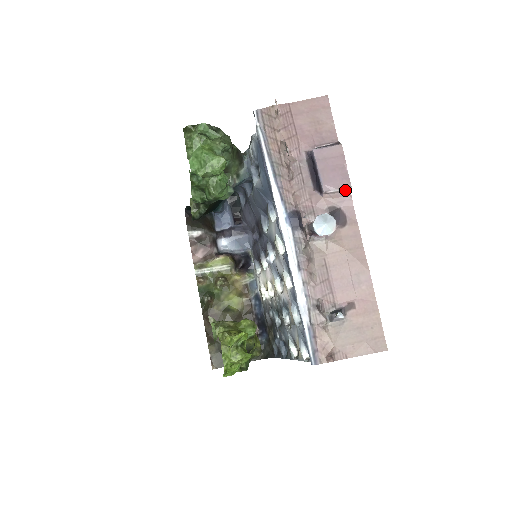
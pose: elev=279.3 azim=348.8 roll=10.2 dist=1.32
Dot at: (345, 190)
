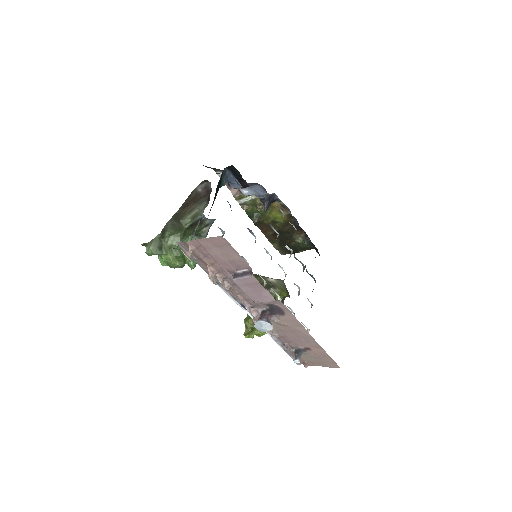
Dot at: occluded
